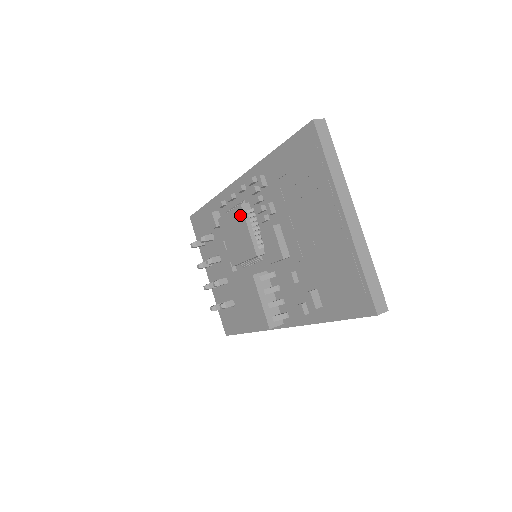
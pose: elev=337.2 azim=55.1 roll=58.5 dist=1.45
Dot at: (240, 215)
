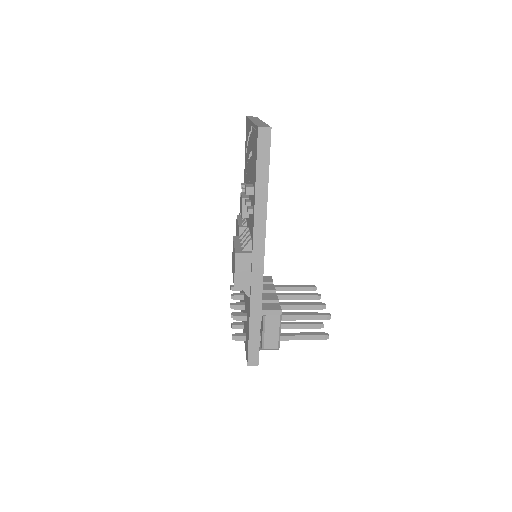
Dot at: occluded
